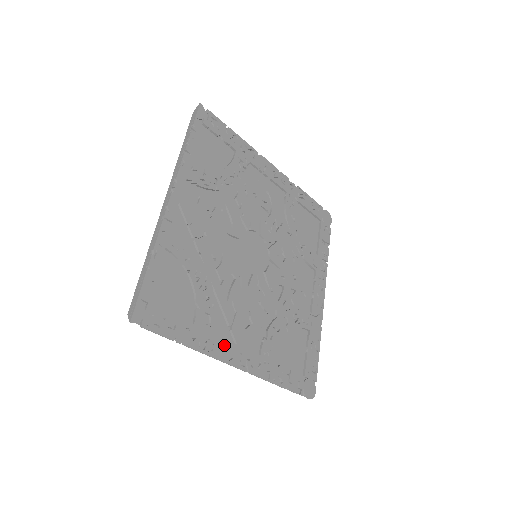
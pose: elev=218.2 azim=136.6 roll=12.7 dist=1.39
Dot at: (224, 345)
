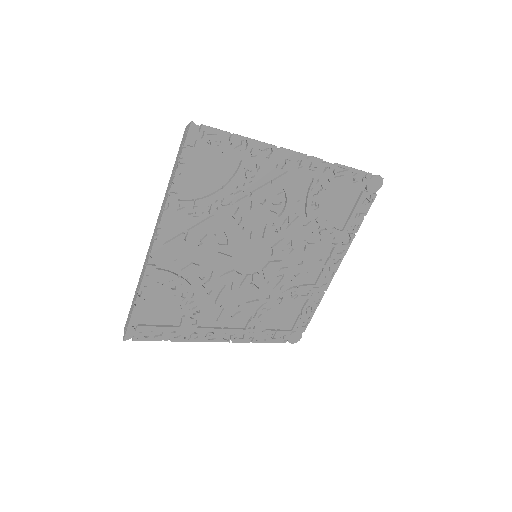
Dot at: (210, 330)
